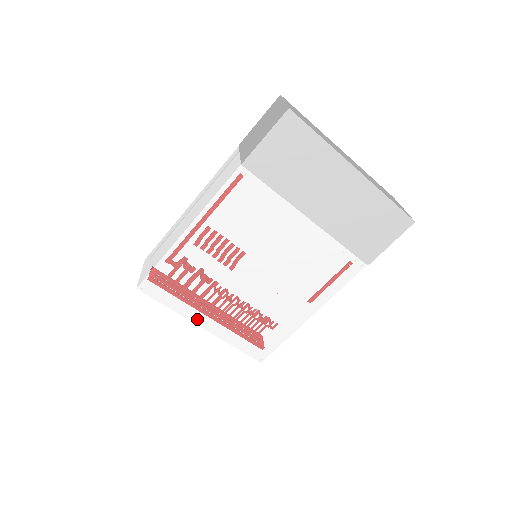
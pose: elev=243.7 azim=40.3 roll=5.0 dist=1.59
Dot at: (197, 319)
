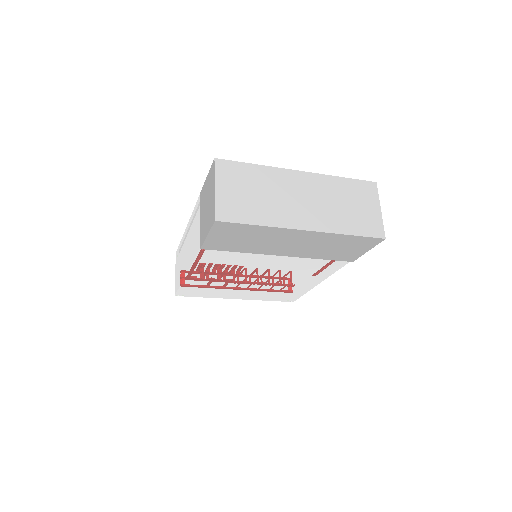
Dot at: (229, 297)
